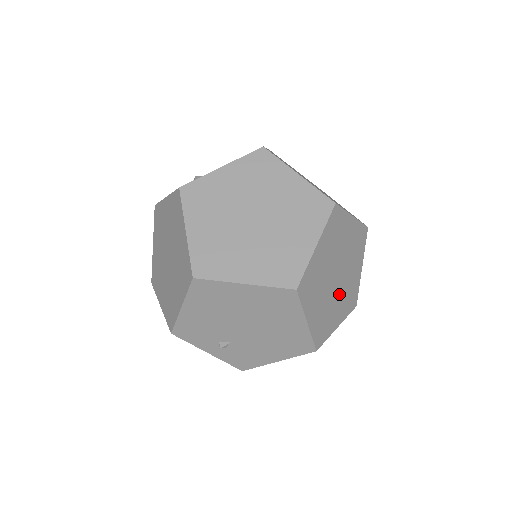
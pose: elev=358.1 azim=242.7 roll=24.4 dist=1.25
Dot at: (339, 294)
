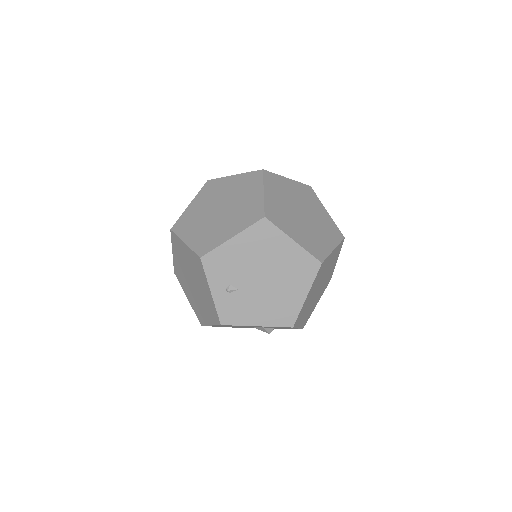
Dot at: (311, 303)
